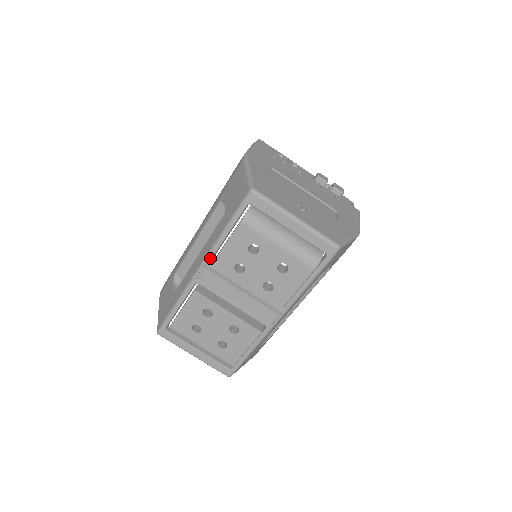
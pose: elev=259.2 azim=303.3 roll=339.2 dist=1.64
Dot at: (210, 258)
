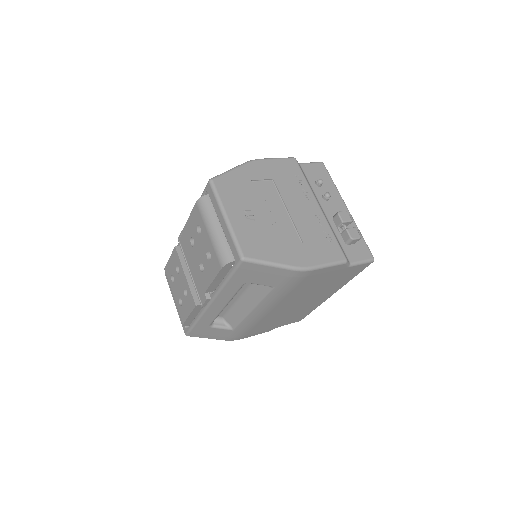
Dot at: occluded
